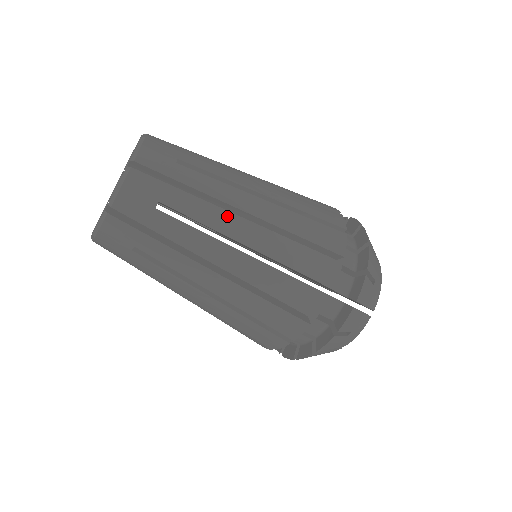
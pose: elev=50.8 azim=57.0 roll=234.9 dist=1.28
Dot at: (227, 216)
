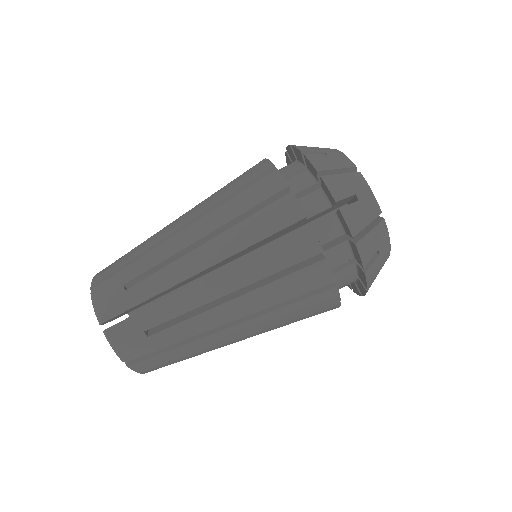
Dot at: (171, 241)
